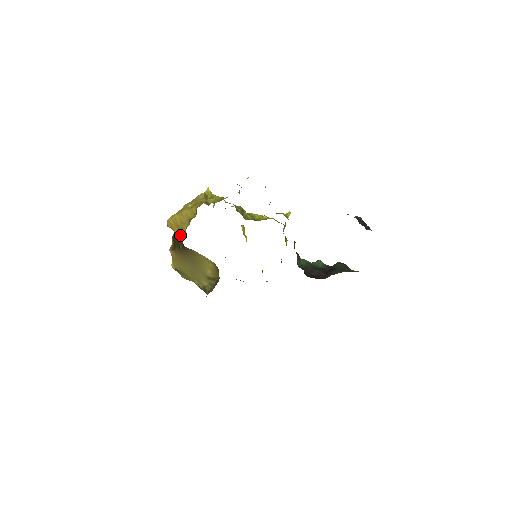
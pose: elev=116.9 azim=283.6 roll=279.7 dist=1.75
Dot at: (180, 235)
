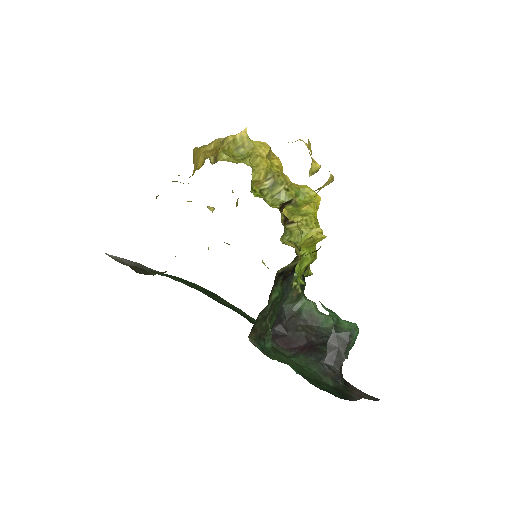
Dot at: occluded
